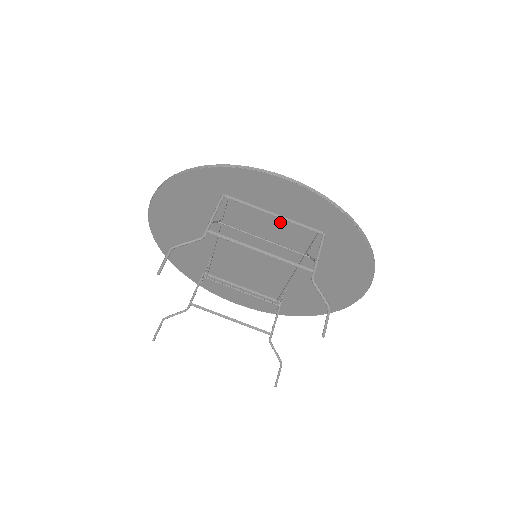
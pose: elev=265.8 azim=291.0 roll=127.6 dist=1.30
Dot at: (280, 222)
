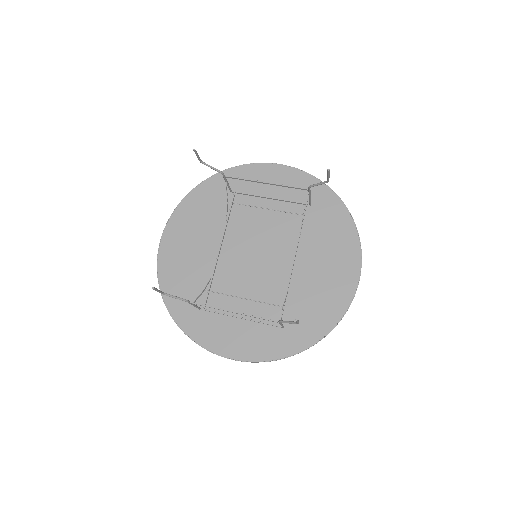
Dot at: (275, 206)
